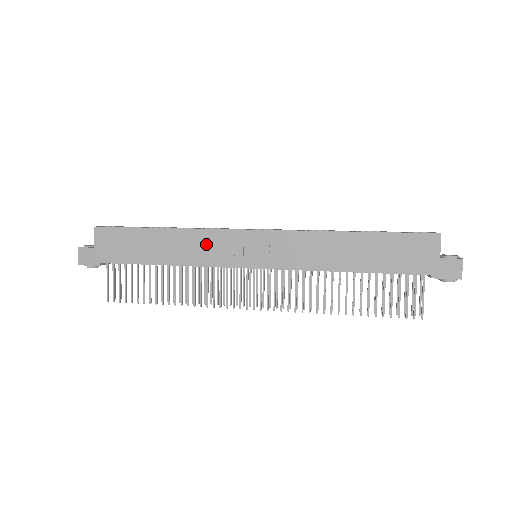
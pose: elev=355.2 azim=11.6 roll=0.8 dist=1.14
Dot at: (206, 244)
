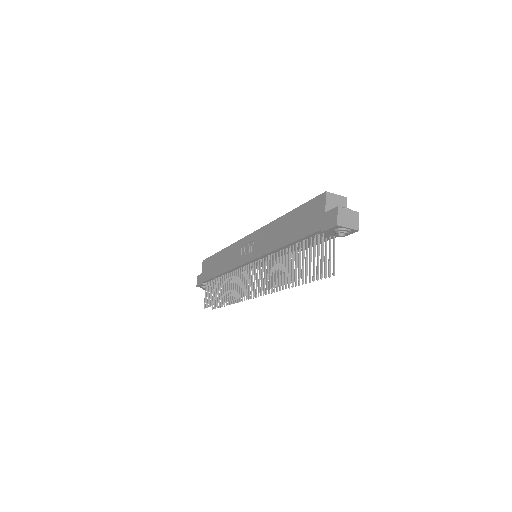
Dot at: (233, 254)
